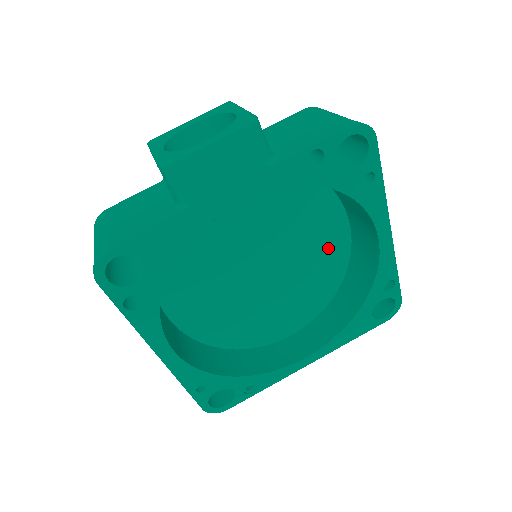
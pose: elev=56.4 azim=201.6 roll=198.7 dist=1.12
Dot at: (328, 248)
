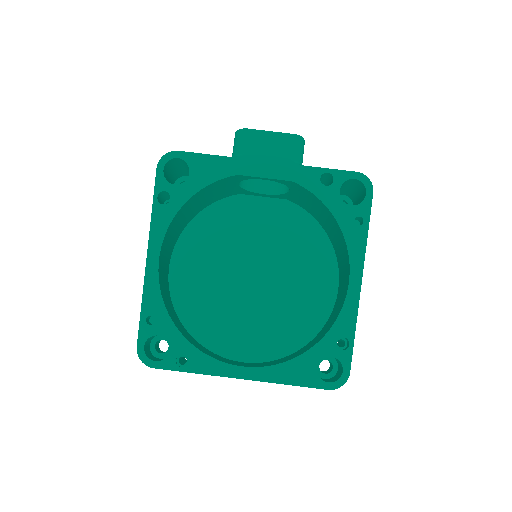
Dot at: (312, 302)
